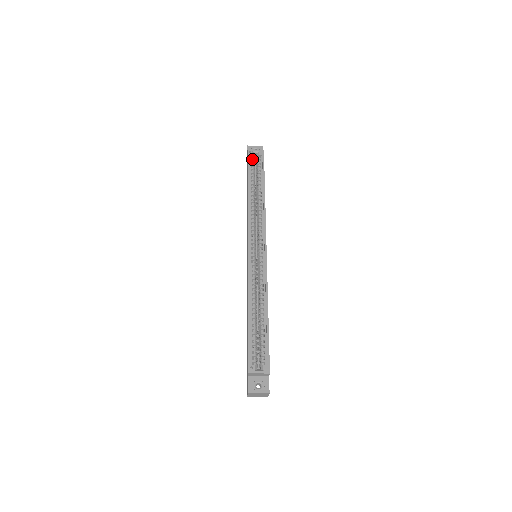
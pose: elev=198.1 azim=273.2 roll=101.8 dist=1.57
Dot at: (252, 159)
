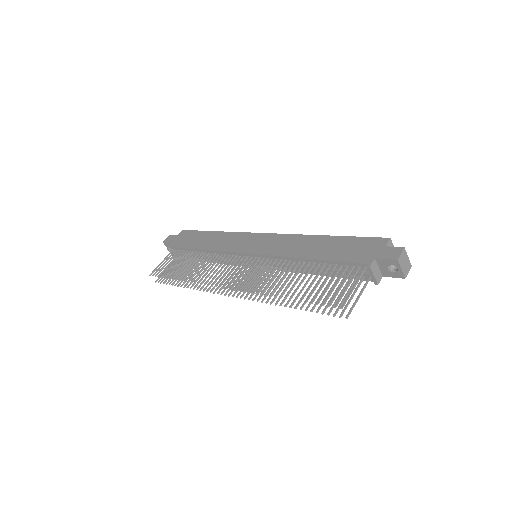
Dot at: occluded
